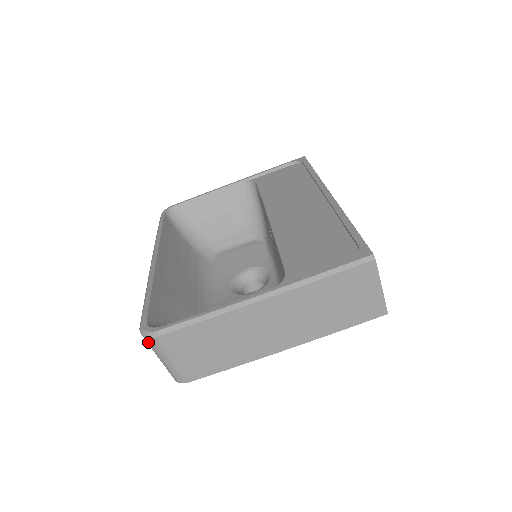
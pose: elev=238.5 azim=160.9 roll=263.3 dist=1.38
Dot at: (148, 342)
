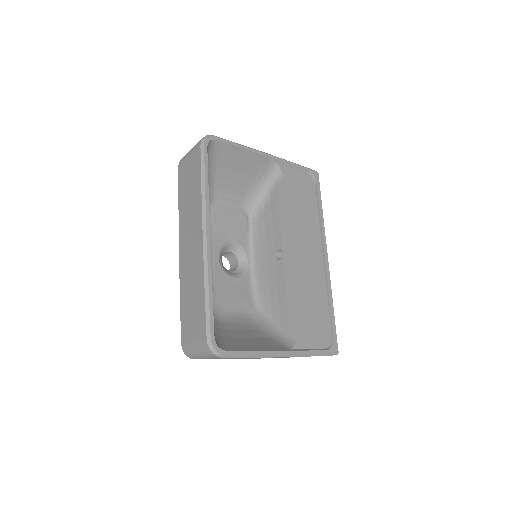
Dot at: (208, 352)
